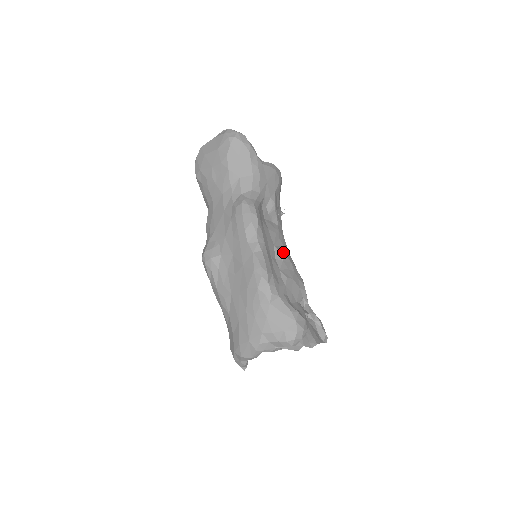
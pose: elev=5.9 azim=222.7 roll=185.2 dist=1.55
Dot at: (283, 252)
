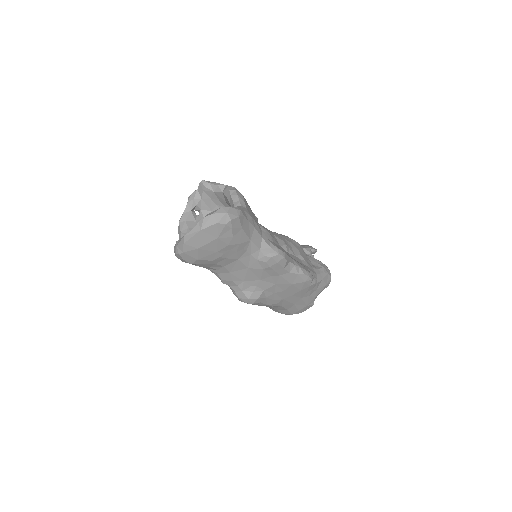
Dot at: (282, 241)
